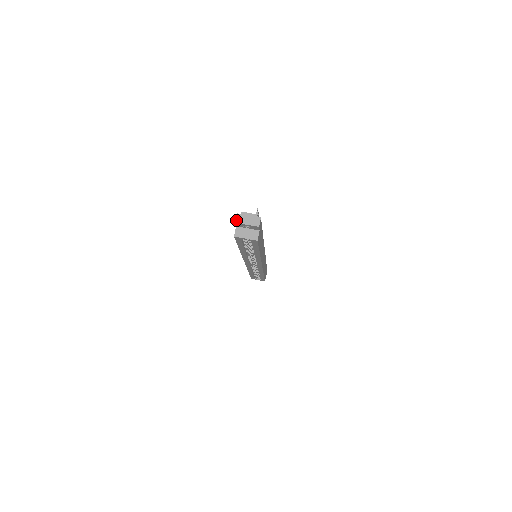
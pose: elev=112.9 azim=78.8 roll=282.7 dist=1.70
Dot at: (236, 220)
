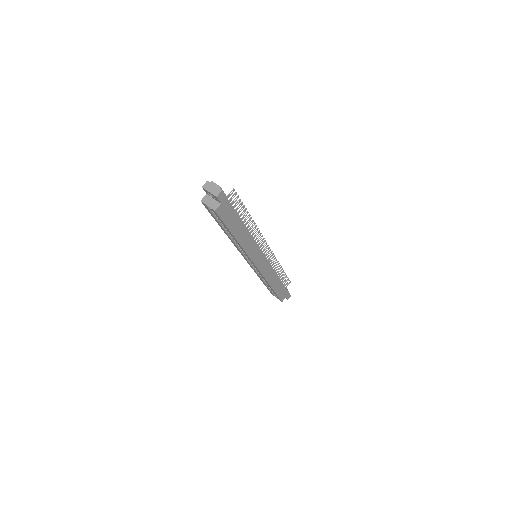
Dot at: (204, 185)
